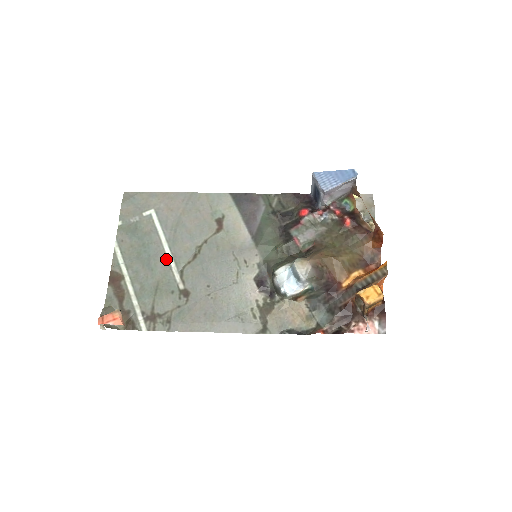
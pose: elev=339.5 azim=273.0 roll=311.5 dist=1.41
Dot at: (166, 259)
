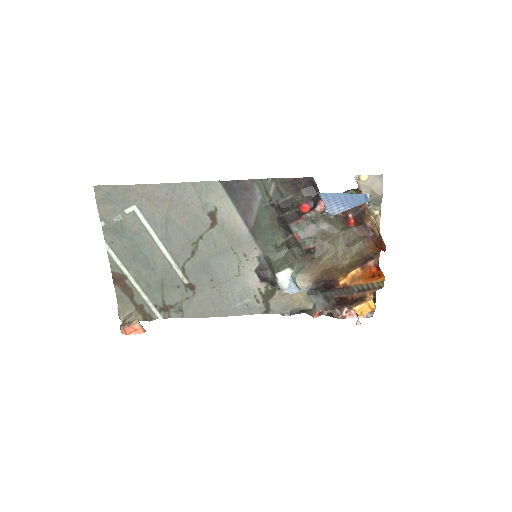
Dot at: (164, 258)
